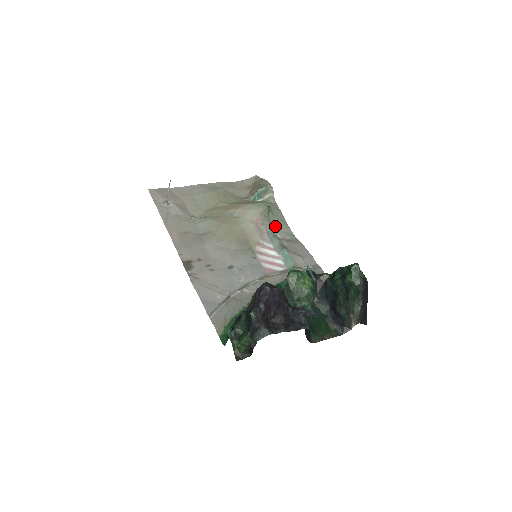
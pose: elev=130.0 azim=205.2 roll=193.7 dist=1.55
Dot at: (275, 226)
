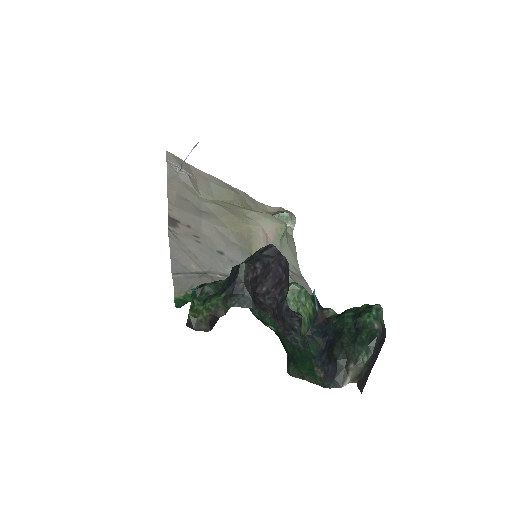
Dot at: (284, 252)
